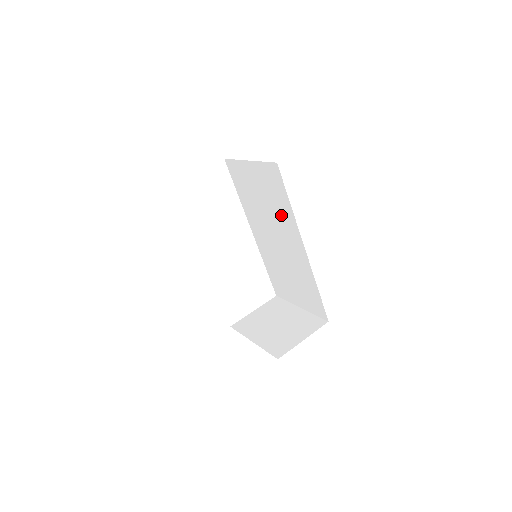
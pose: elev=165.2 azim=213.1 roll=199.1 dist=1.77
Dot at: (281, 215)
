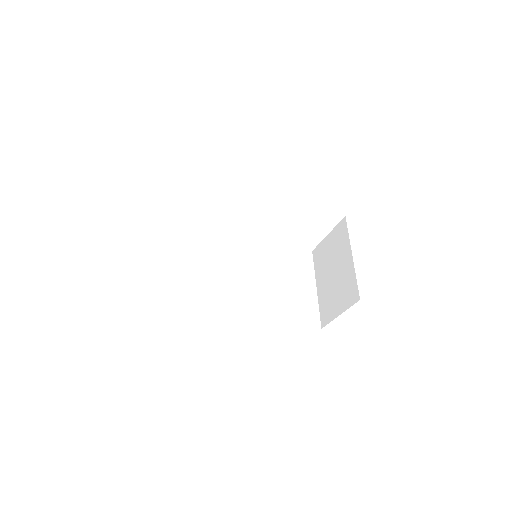
Dot at: occluded
